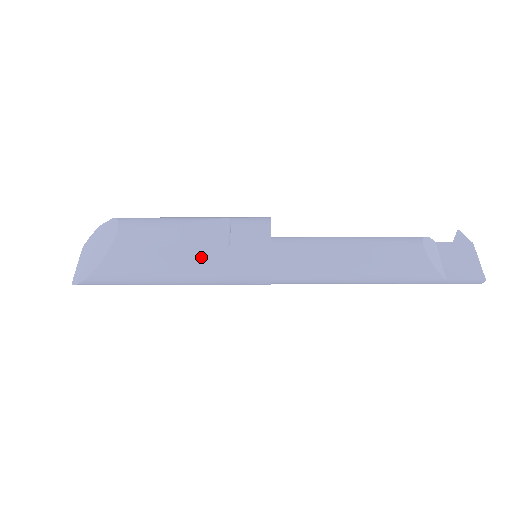
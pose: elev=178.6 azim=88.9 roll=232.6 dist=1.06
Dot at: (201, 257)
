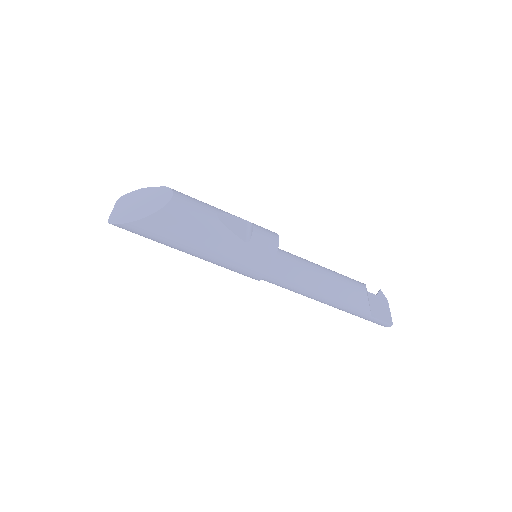
Dot at: (228, 240)
